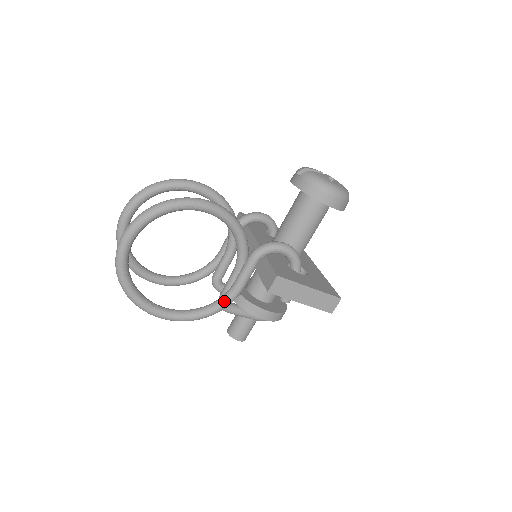
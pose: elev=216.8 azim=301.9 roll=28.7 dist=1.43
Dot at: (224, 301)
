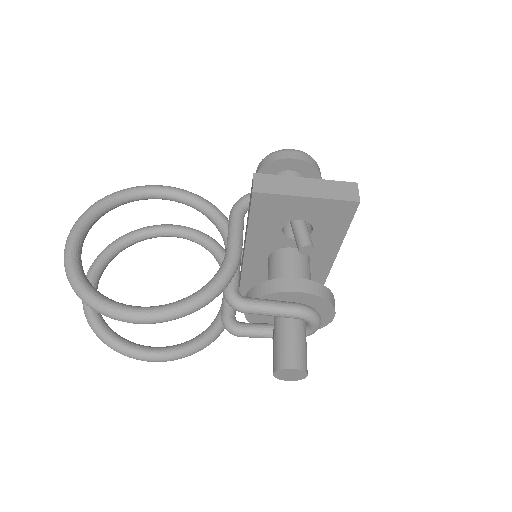
Dot at: (221, 268)
